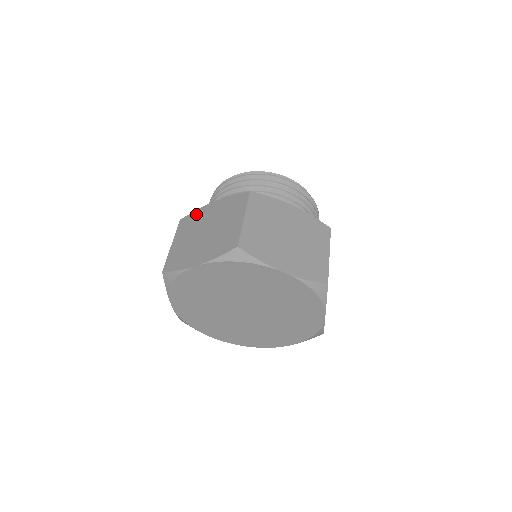
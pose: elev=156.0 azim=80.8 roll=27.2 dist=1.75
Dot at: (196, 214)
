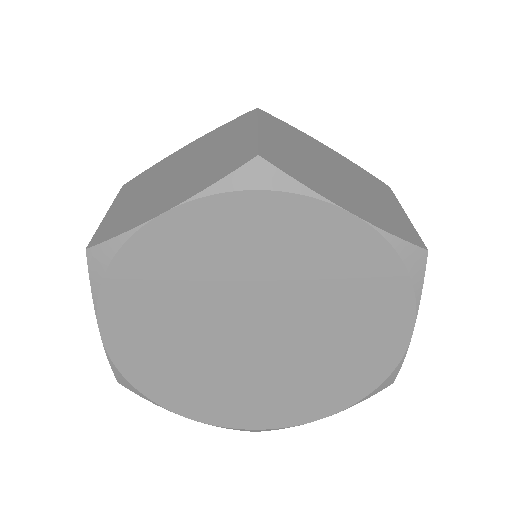
Dot at: (154, 167)
